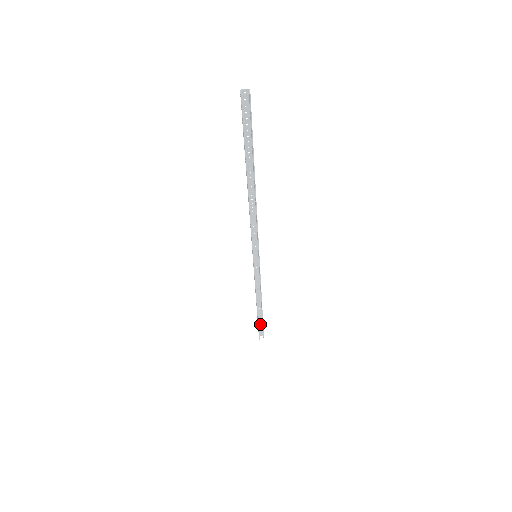
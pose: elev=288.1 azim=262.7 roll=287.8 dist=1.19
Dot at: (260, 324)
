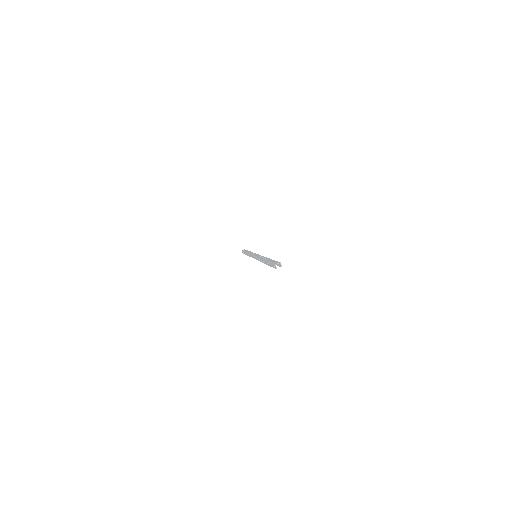
Dot at: (245, 250)
